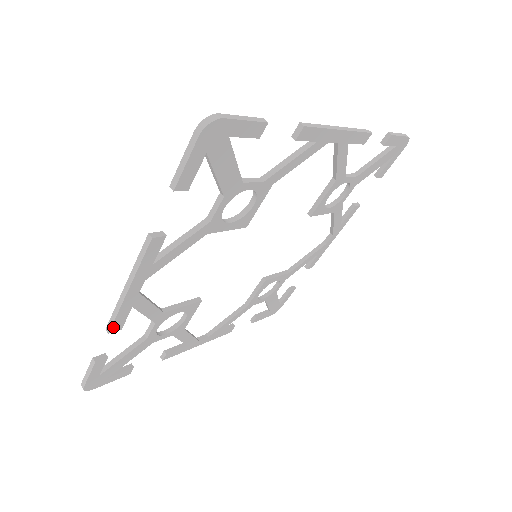
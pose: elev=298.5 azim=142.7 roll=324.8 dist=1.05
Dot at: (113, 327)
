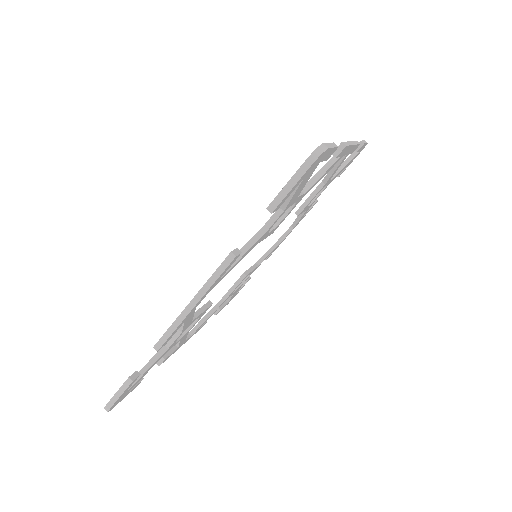
Dot at: (163, 344)
